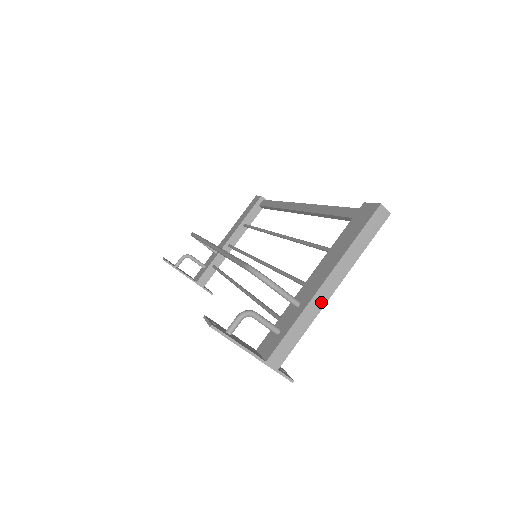
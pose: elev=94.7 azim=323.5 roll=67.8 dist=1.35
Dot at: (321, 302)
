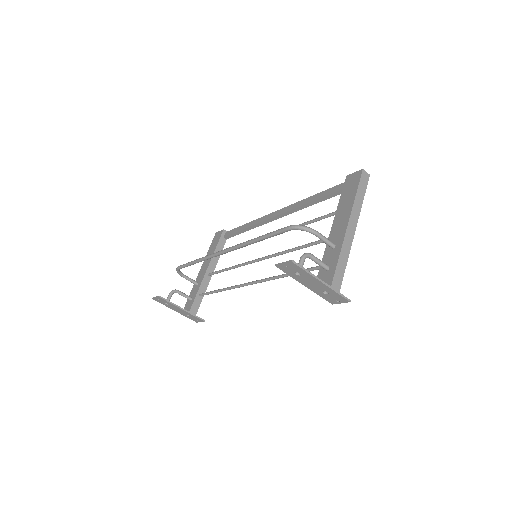
Dot at: (350, 239)
